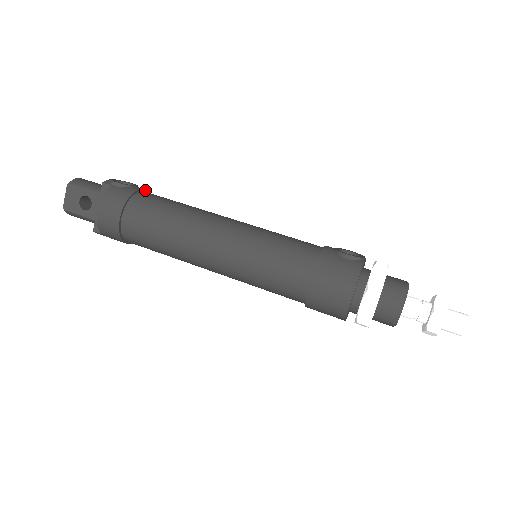
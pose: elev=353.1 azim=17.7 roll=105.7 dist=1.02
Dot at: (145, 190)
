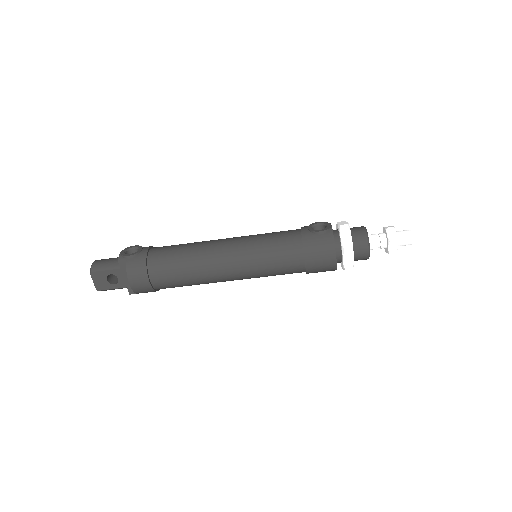
Dot at: (149, 248)
